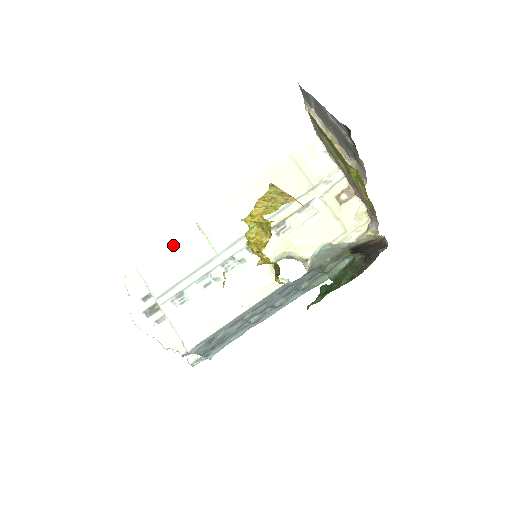
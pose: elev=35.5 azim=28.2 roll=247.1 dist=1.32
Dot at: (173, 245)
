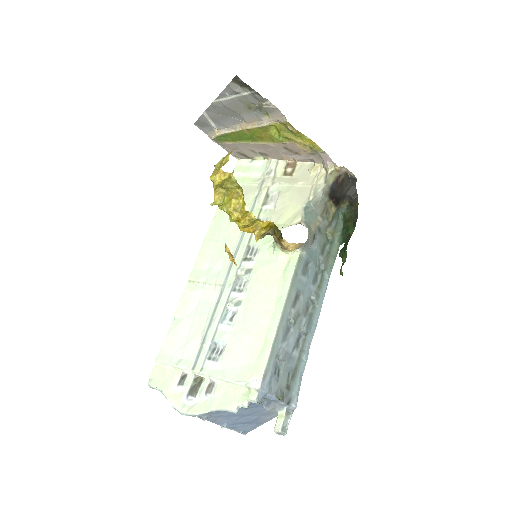
Dot at: (179, 314)
